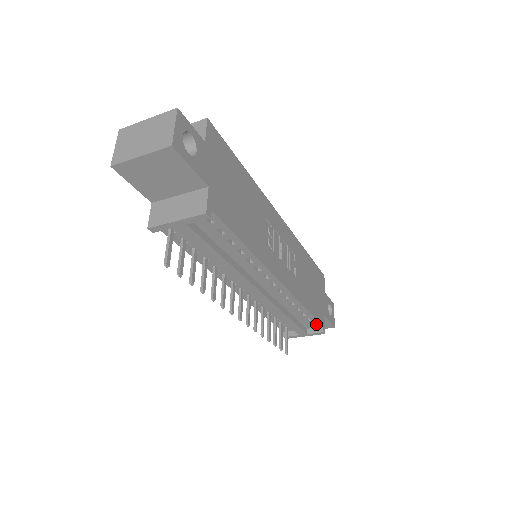
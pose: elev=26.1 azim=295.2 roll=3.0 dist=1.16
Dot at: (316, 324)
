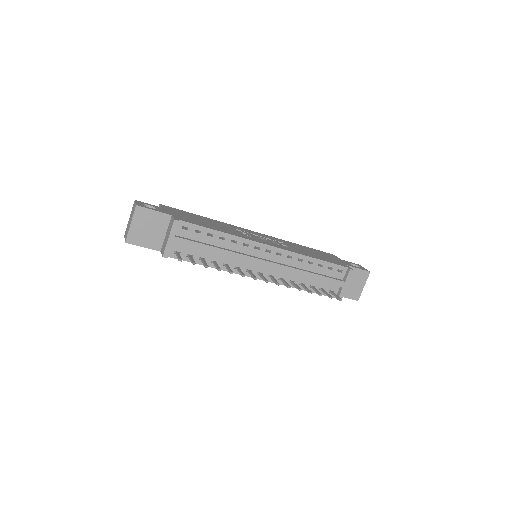
Dot at: (341, 269)
